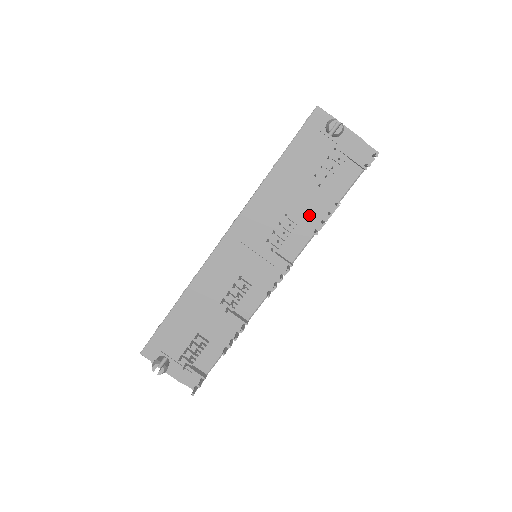
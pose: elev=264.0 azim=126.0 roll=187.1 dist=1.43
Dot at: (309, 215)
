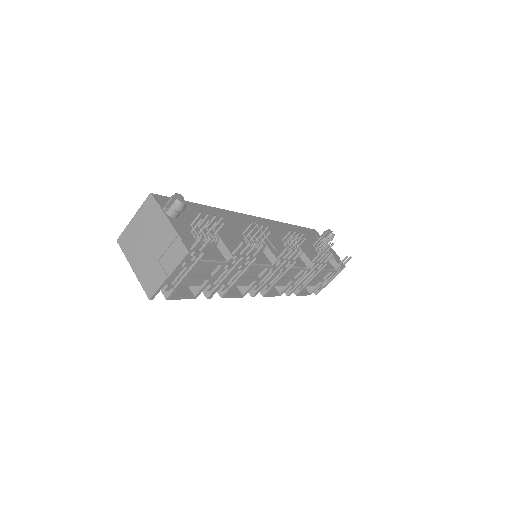
Dot at: (309, 253)
